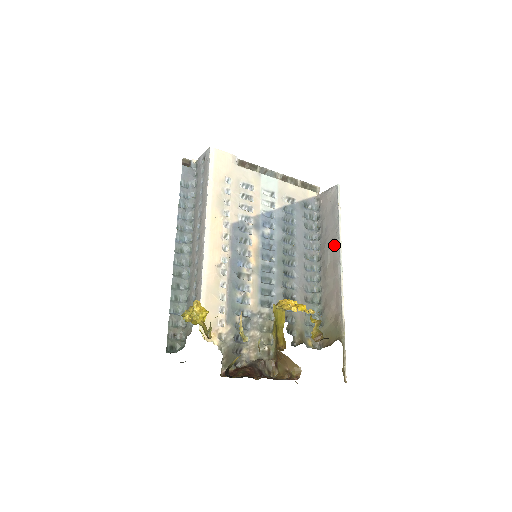
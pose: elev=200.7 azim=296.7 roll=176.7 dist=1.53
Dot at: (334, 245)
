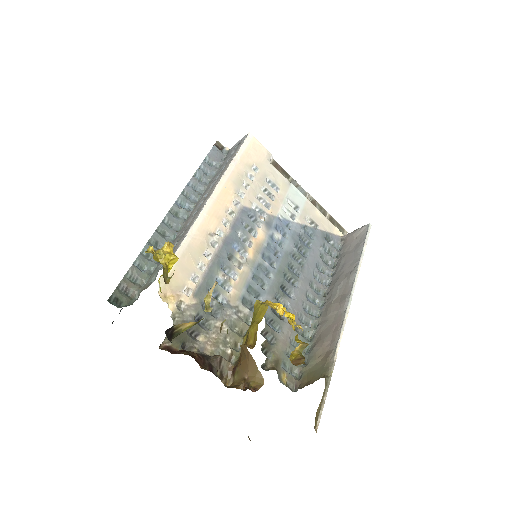
Dot at: (348, 279)
